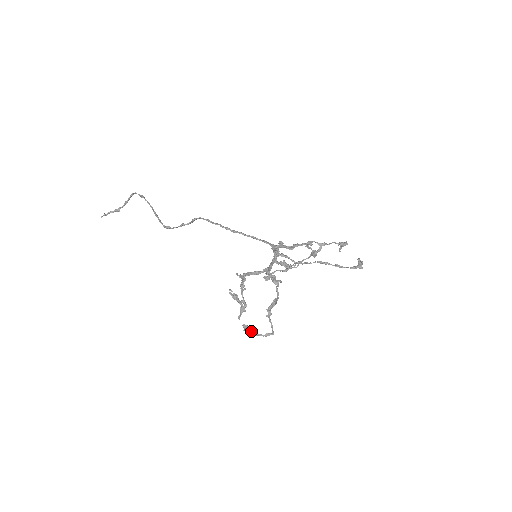
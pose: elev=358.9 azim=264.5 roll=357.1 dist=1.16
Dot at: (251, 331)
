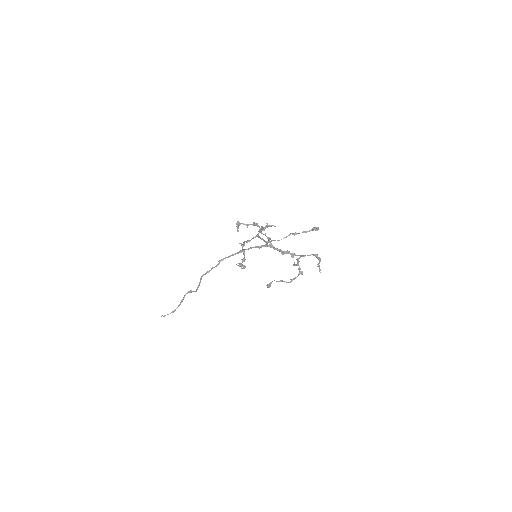
Dot at: (241, 223)
